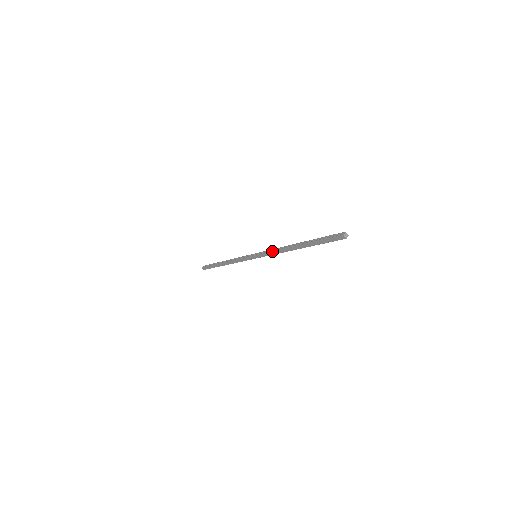
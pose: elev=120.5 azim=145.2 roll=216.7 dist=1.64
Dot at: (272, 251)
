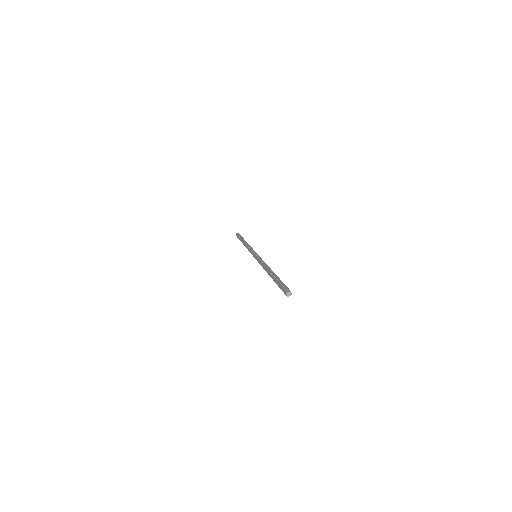
Dot at: occluded
